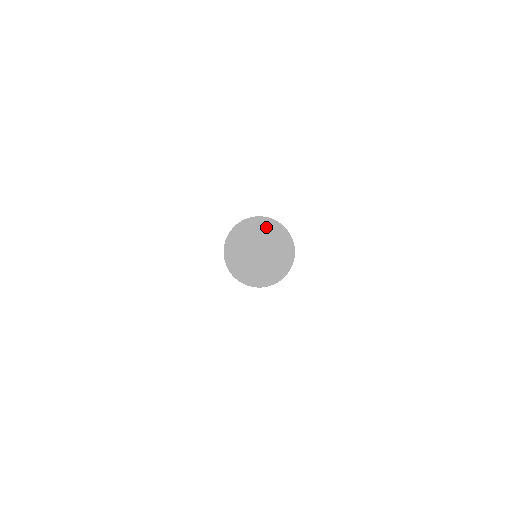
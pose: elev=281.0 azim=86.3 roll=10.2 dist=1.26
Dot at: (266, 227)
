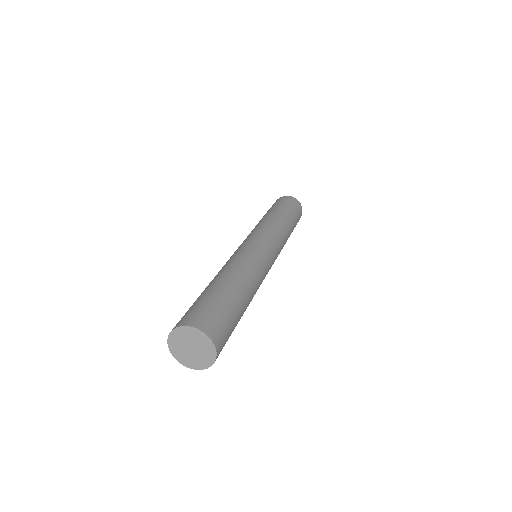
Dot at: (201, 338)
